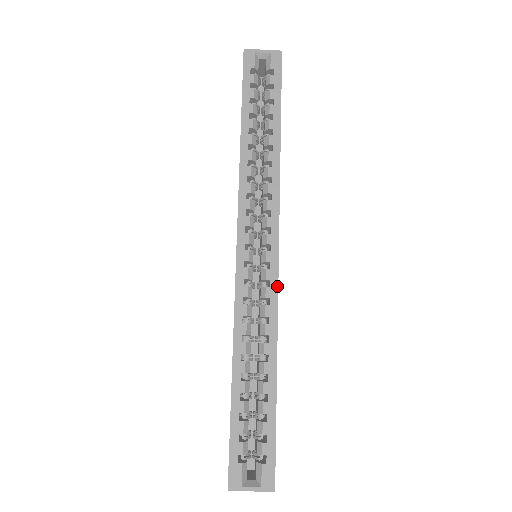
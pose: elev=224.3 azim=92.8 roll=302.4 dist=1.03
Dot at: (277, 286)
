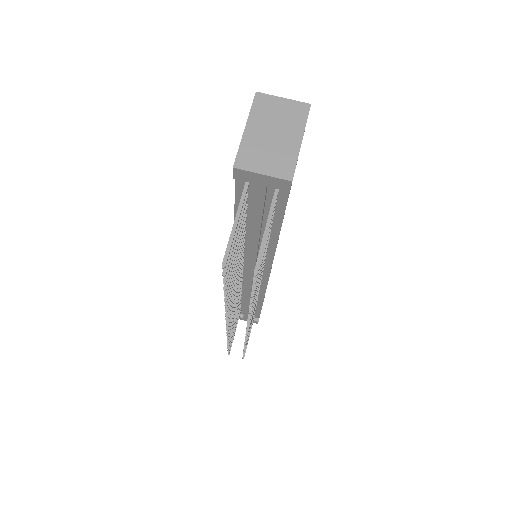
Dot at: occluded
